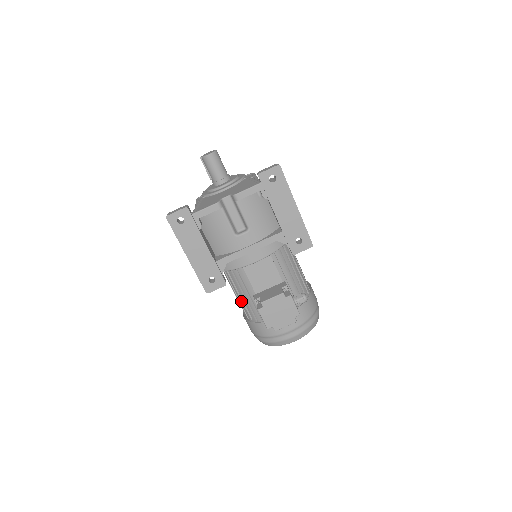
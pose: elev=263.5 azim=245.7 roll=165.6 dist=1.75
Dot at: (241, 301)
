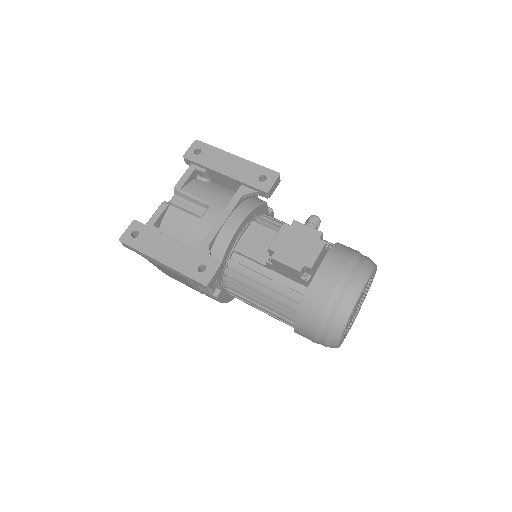
Dot at: (270, 300)
